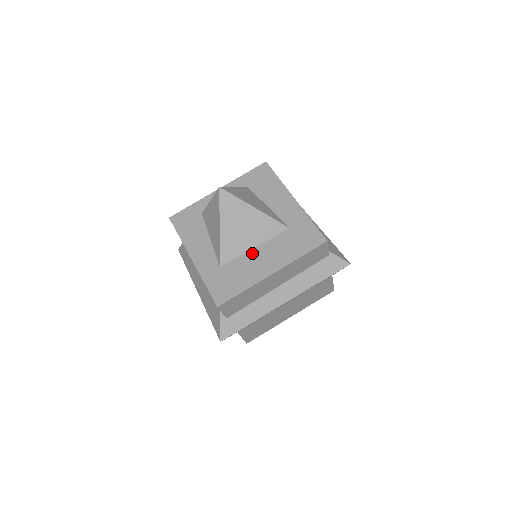
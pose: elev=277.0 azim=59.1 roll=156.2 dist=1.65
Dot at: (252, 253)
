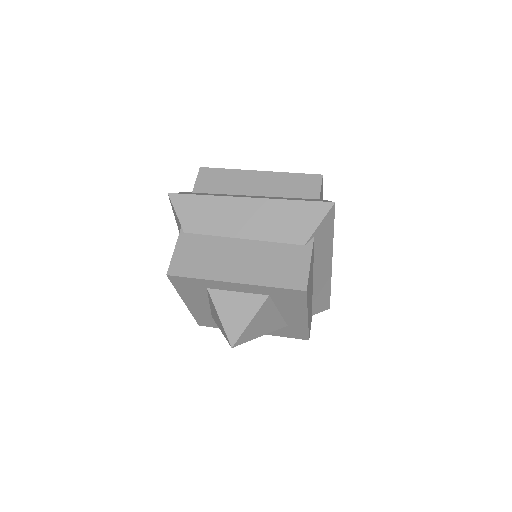
Dot at: occluded
